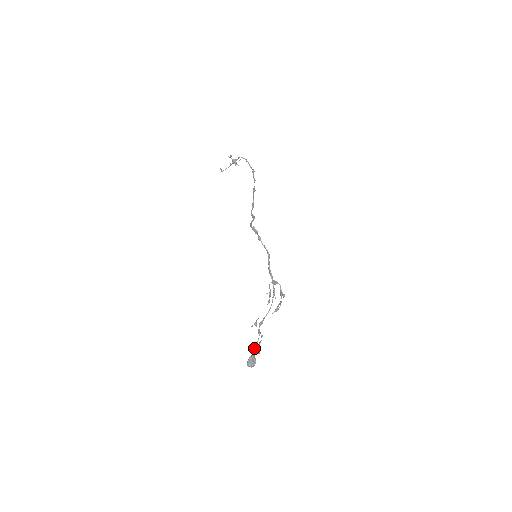
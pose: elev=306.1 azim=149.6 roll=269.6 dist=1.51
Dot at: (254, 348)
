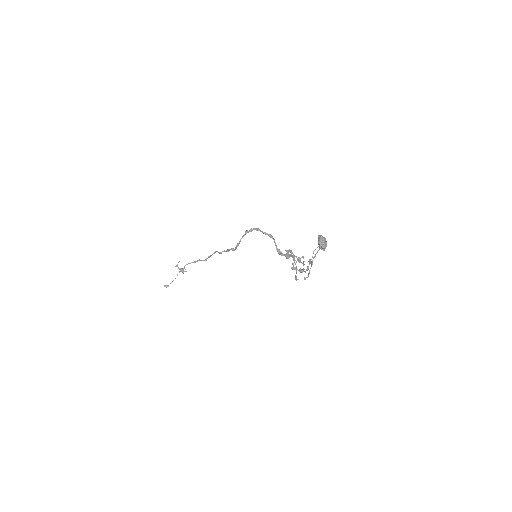
Dot at: (313, 252)
